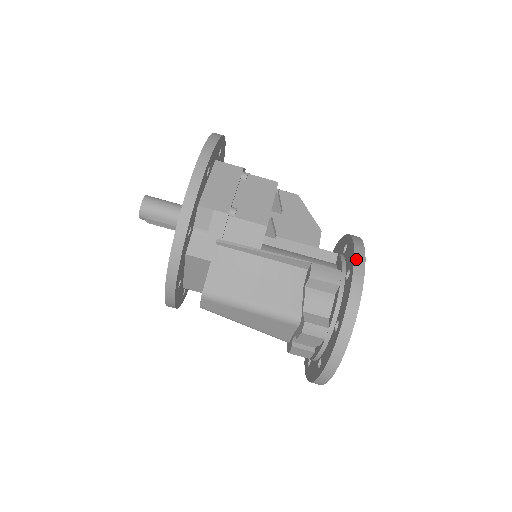
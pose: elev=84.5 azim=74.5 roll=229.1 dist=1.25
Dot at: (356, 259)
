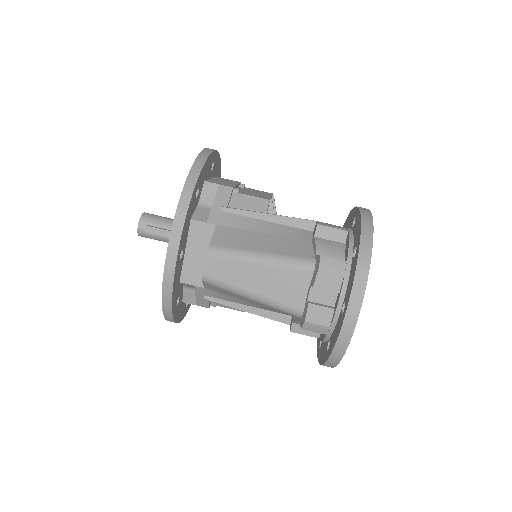
Dot at: occluded
